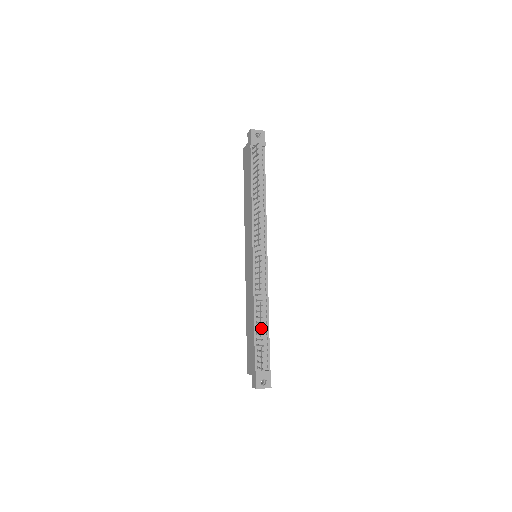
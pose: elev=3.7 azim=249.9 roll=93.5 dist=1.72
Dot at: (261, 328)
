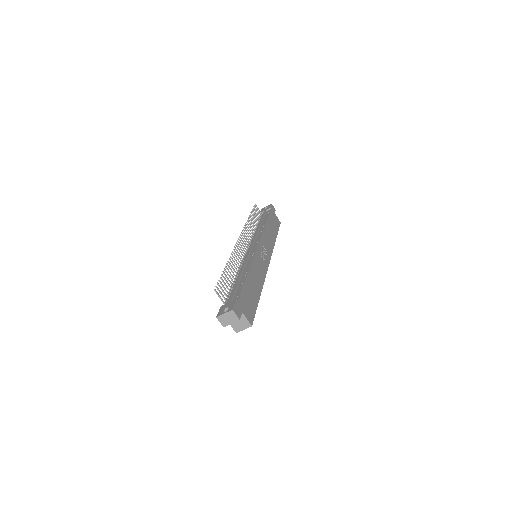
Dot at: (225, 271)
